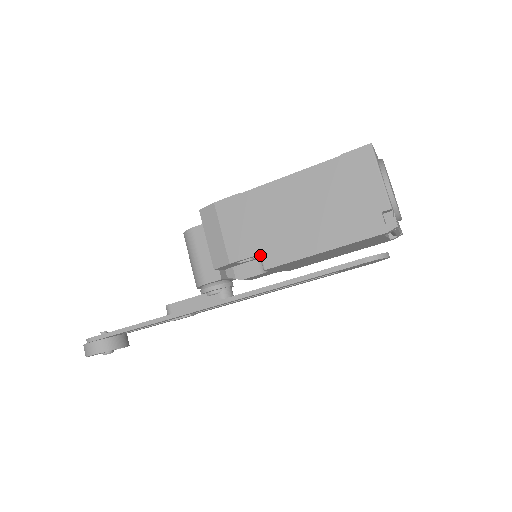
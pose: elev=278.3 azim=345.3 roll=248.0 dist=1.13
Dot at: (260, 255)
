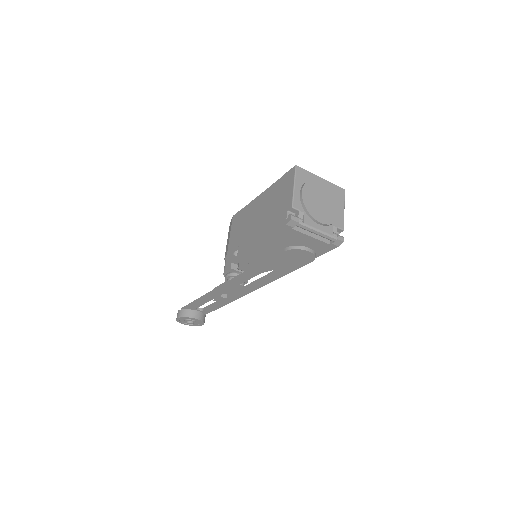
Dot at: (238, 247)
